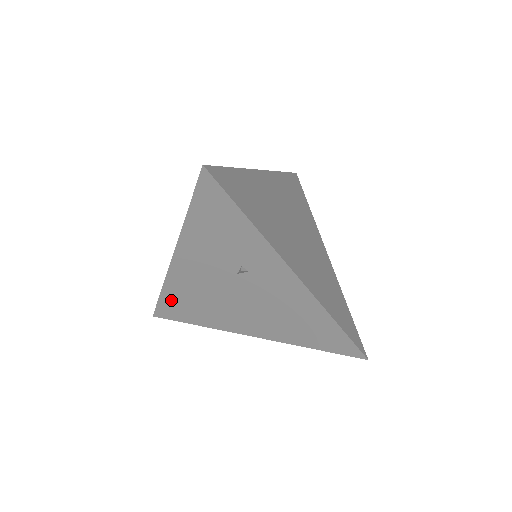
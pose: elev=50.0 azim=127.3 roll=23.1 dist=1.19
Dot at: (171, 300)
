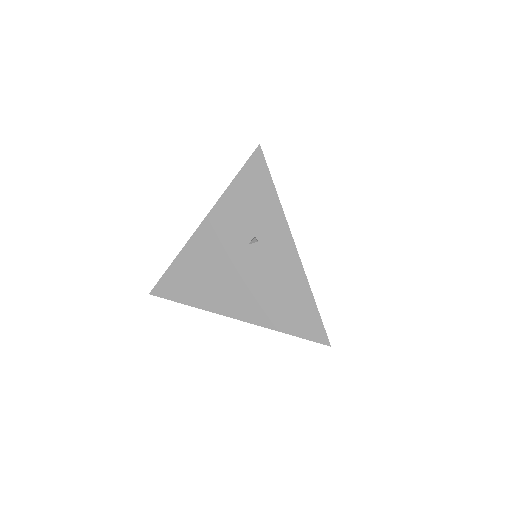
Dot at: (177, 273)
